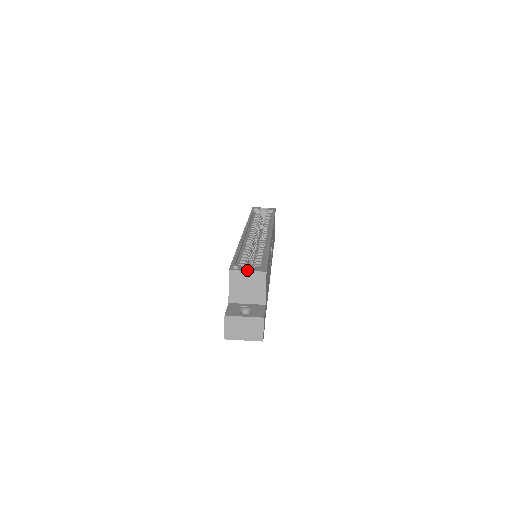
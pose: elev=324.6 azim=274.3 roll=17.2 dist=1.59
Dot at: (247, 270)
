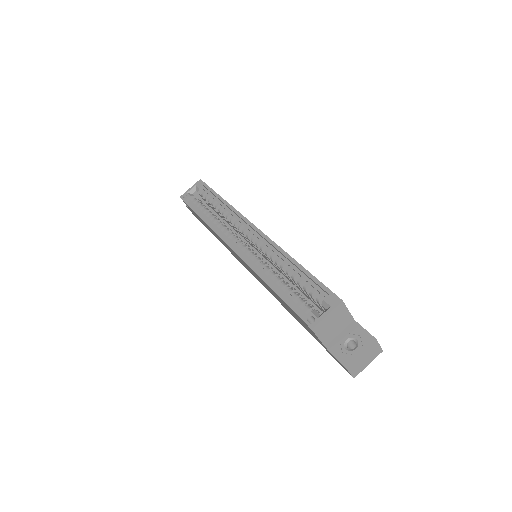
Dot at: (326, 315)
